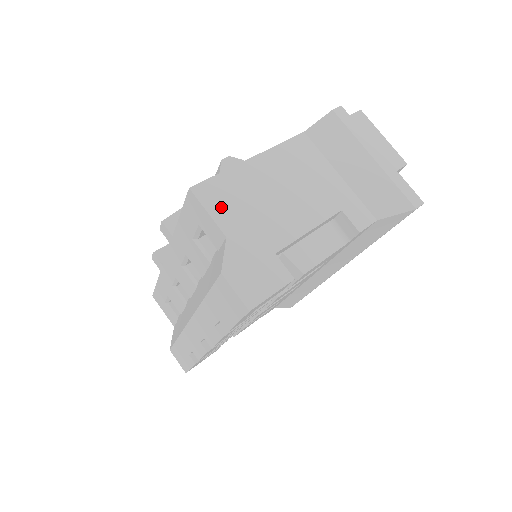
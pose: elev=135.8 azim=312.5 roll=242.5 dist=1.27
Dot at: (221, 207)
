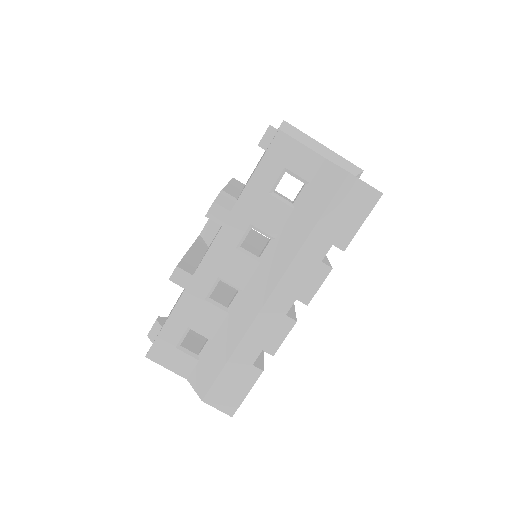
Dot at: occluded
